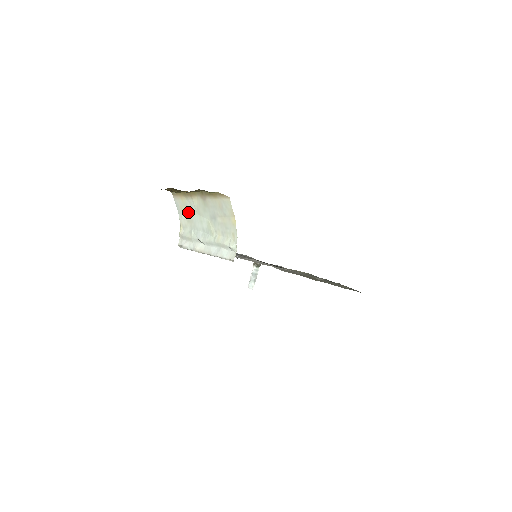
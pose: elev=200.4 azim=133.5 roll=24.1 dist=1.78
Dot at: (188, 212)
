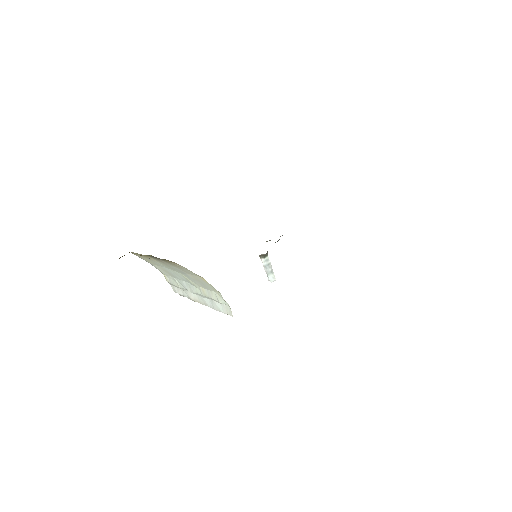
Dot at: (157, 265)
